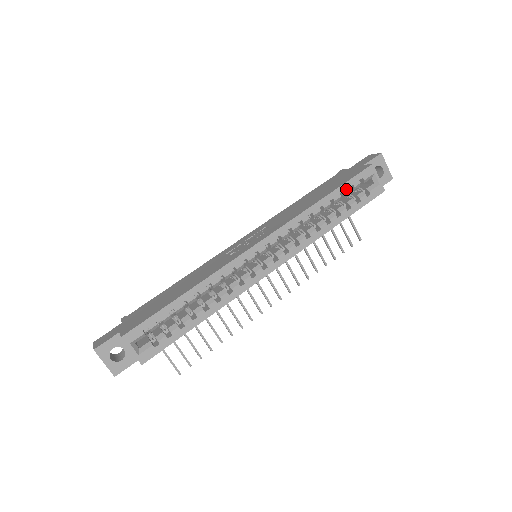
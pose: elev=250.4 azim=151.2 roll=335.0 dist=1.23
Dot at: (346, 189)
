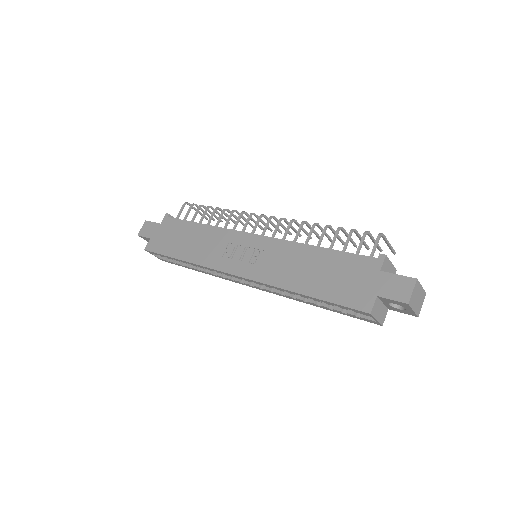
Dot at: (329, 304)
